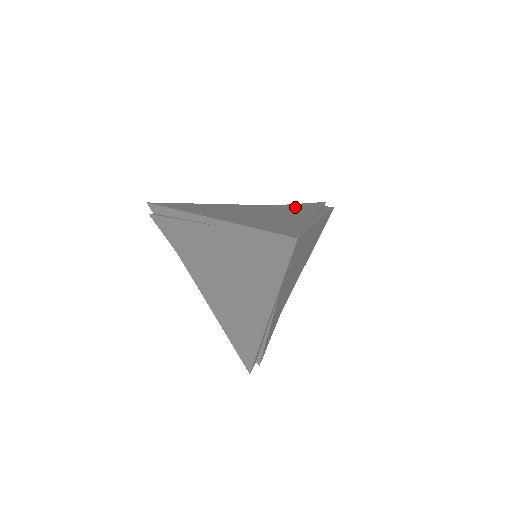
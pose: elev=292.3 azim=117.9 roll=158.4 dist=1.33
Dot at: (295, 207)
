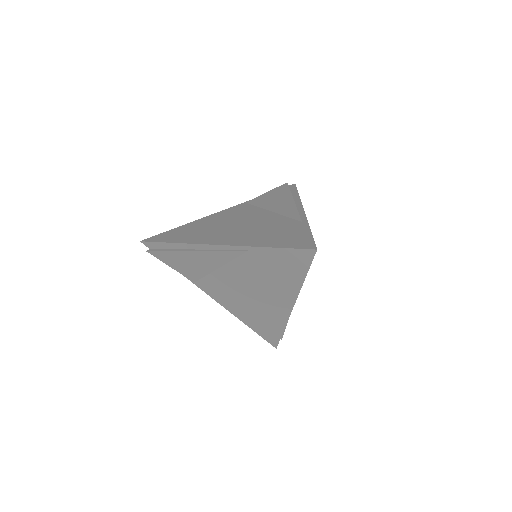
Dot at: (269, 199)
